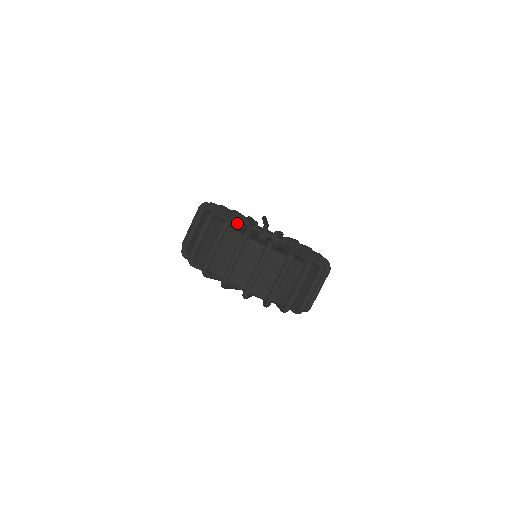
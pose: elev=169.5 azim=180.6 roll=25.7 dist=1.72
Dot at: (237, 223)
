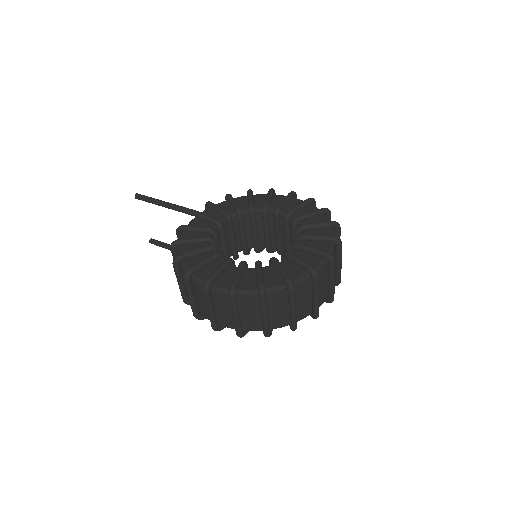
Dot at: (286, 272)
